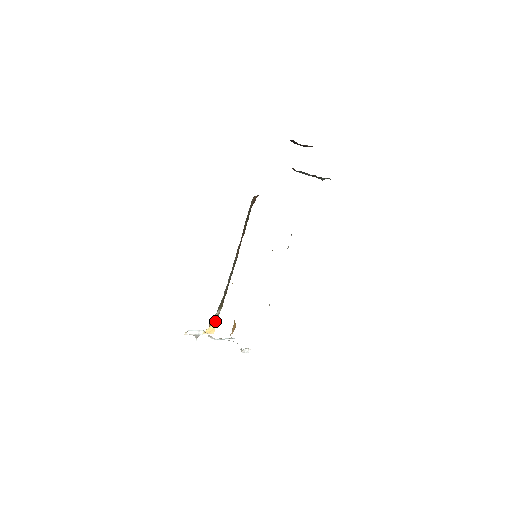
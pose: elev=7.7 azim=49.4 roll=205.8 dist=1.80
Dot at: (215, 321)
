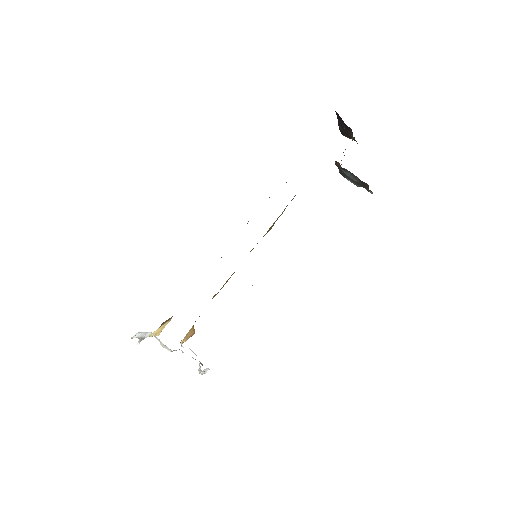
Dot at: (167, 321)
